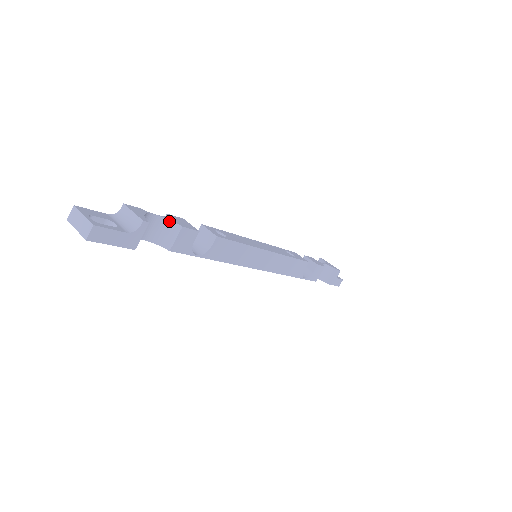
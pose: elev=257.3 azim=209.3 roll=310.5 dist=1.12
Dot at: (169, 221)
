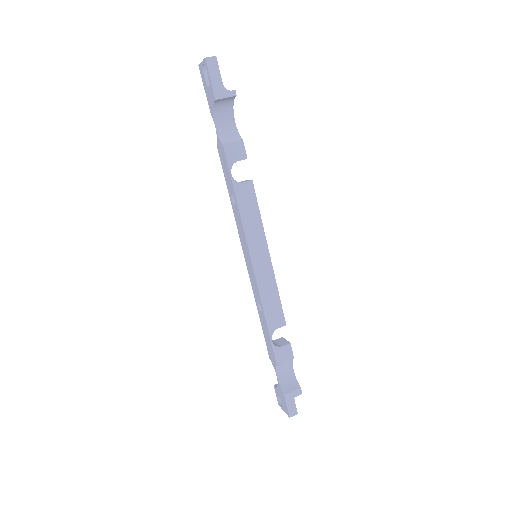
Dot at: (238, 133)
